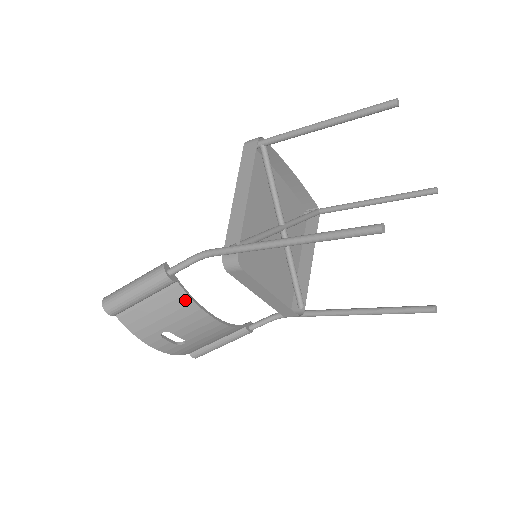
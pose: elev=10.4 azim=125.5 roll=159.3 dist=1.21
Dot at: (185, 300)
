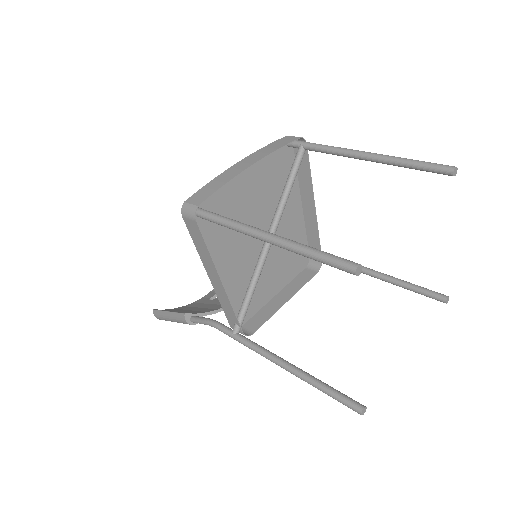
Dot at: (216, 312)
